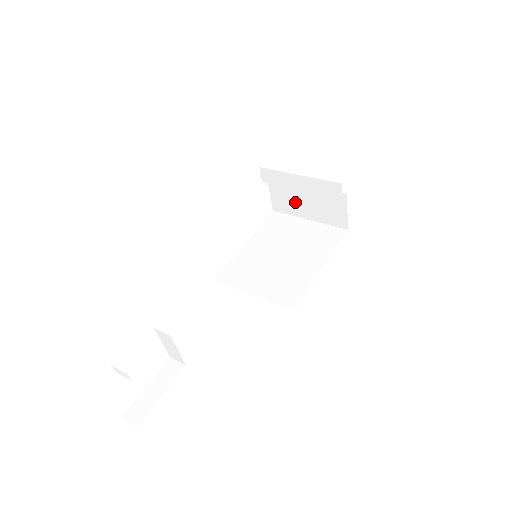
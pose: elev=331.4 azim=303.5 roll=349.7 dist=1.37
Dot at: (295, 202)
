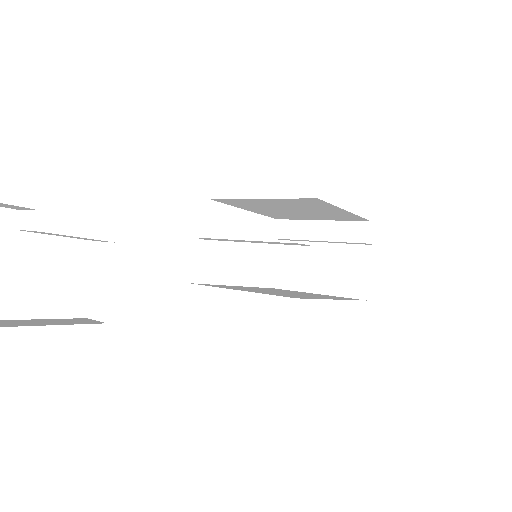
Dot at: (306, 270)
